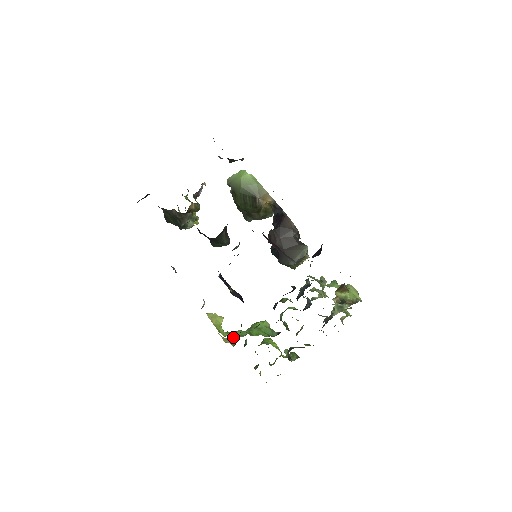
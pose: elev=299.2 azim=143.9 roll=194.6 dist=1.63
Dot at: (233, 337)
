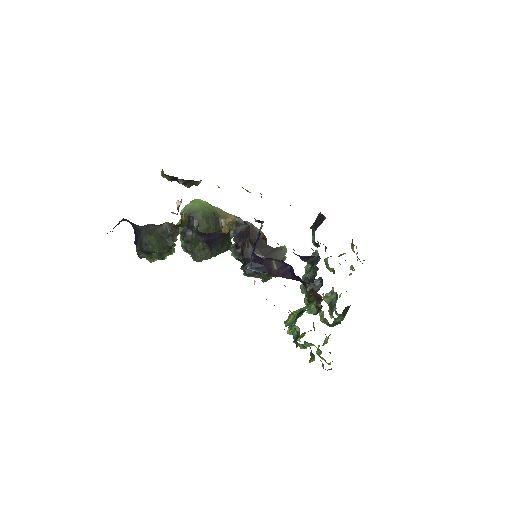
Dot at: (300, 311)
